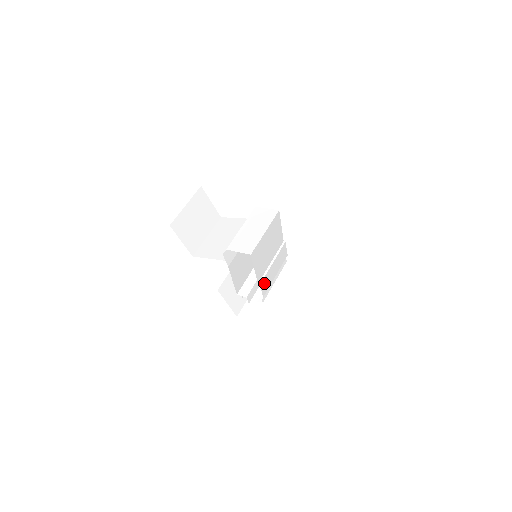
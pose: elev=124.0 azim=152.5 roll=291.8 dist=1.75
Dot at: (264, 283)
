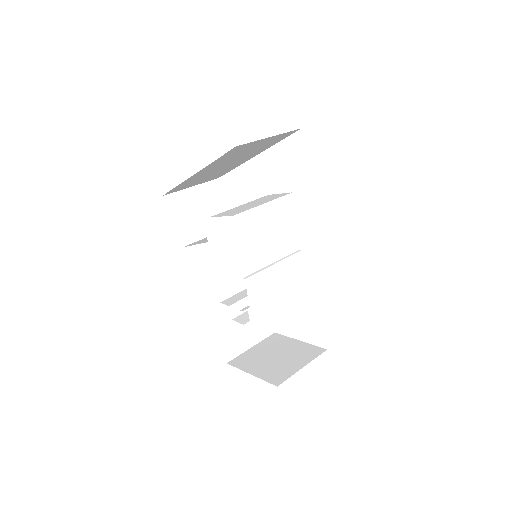
Dot at: (254, 284)
